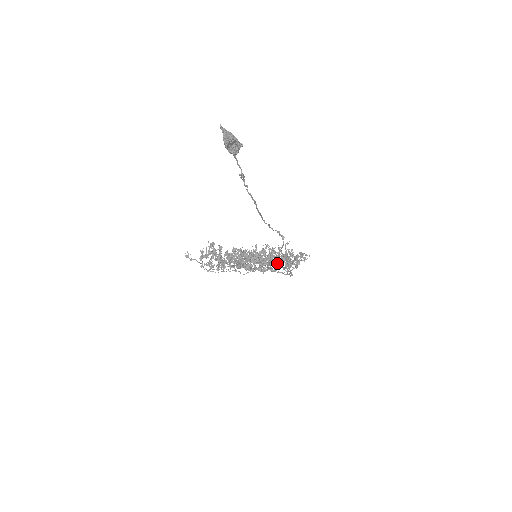
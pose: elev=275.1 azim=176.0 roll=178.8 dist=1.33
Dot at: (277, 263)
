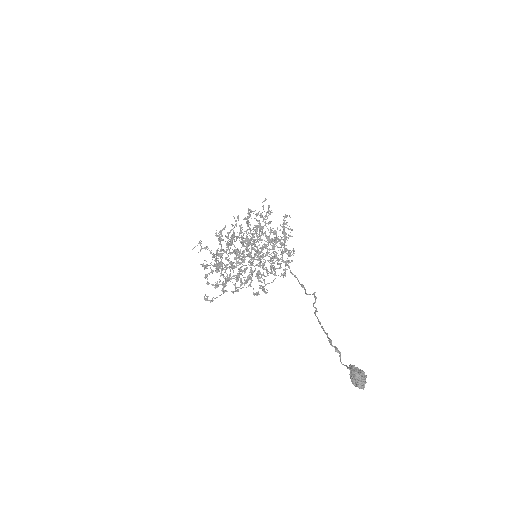
Dot at: (279, 264)
